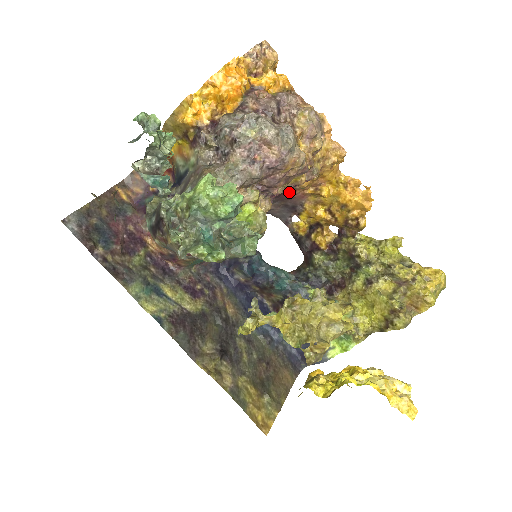
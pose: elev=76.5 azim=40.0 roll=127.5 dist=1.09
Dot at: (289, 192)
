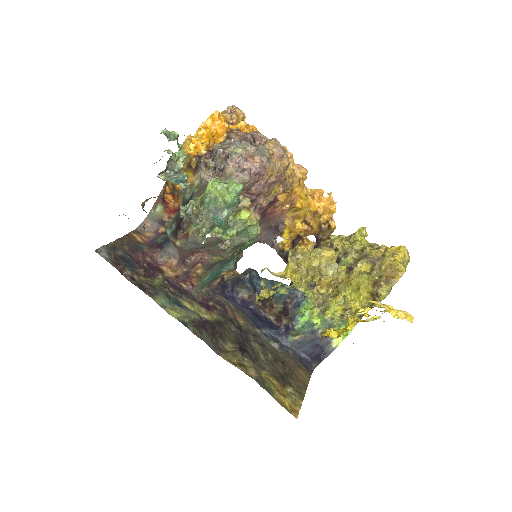
Dot at: (271, 210)
